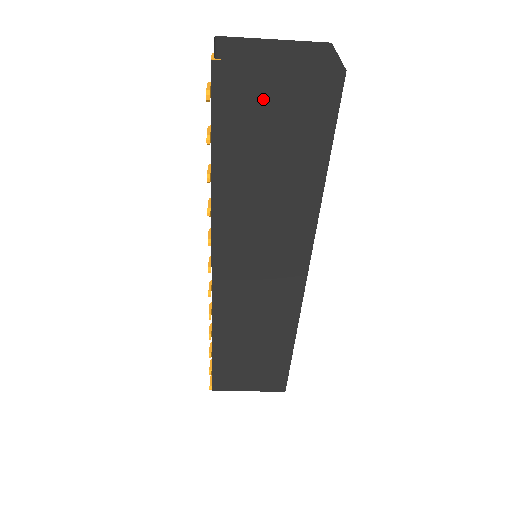
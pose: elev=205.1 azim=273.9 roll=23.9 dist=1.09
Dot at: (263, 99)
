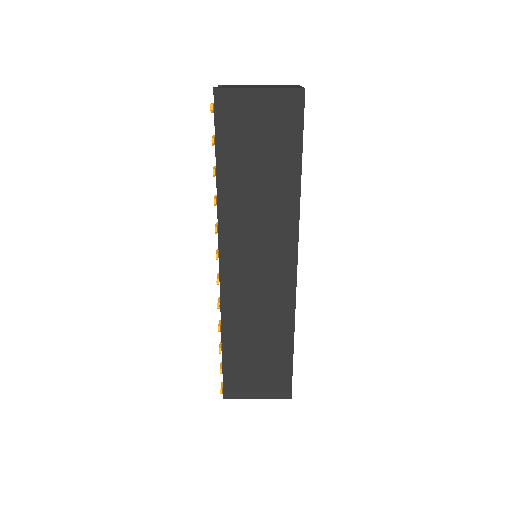
Dot at: (250, 111)
